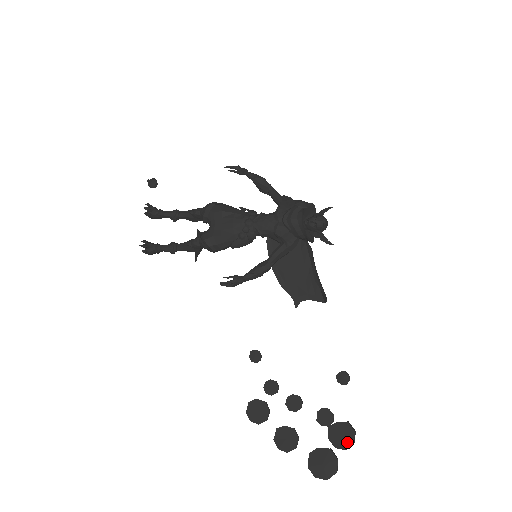
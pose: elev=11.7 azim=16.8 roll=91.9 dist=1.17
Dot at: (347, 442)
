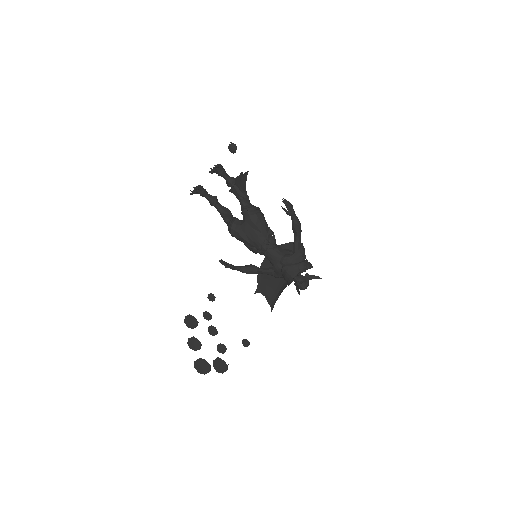
Dot at: (220, 370)
